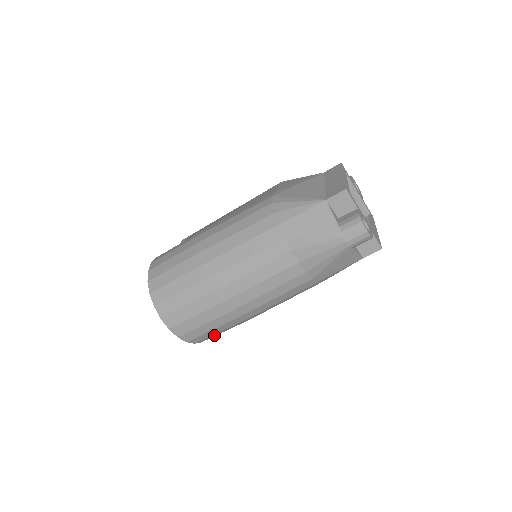
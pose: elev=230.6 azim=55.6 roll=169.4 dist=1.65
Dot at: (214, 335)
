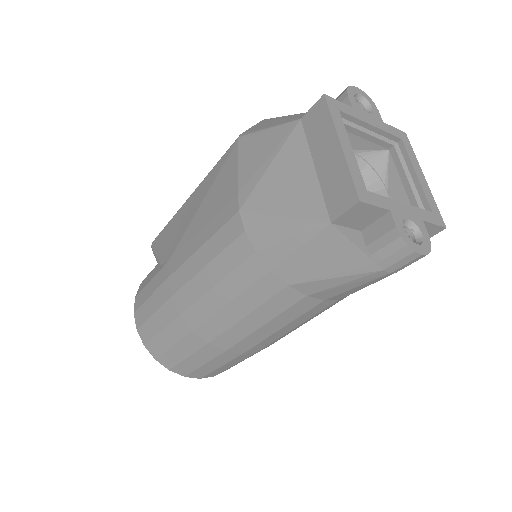
Dot at: occluded
